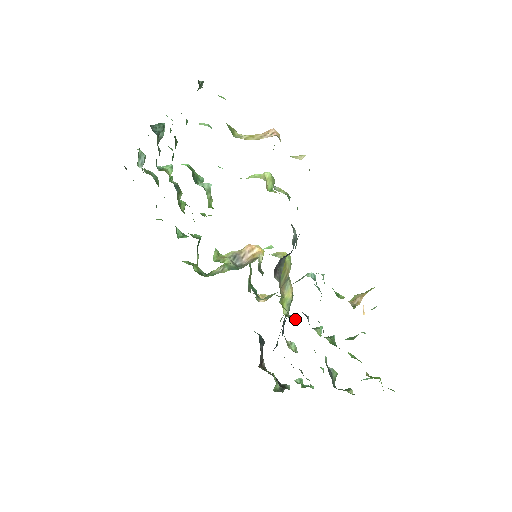
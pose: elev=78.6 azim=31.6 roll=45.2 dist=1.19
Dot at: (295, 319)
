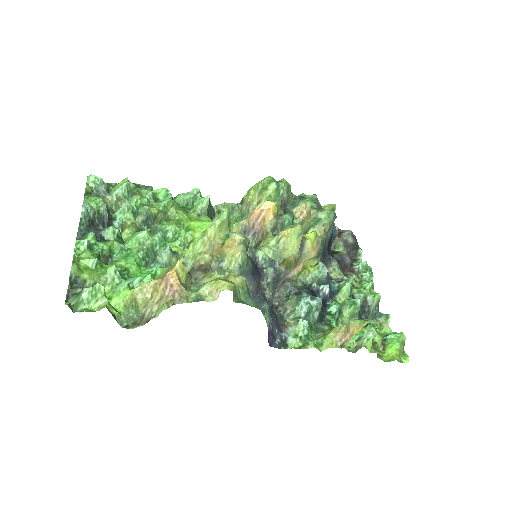
Dot at: (323, 275)
